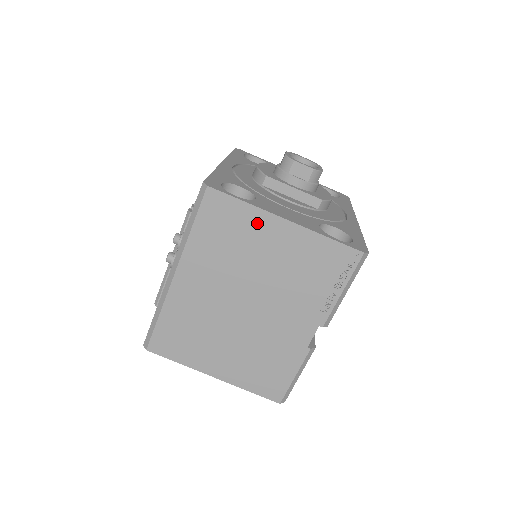
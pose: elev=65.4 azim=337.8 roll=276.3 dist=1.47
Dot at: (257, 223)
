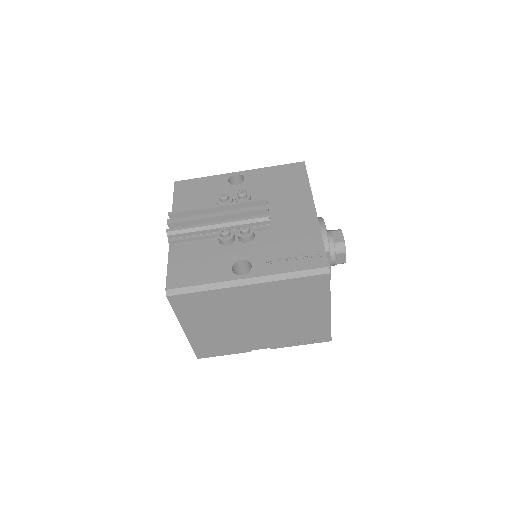
Dot at: (319, 302)
